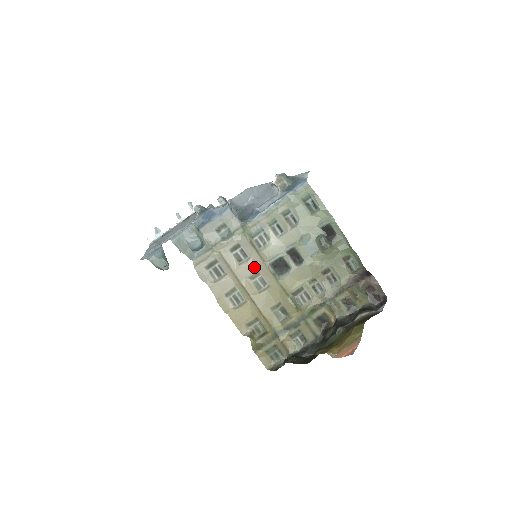
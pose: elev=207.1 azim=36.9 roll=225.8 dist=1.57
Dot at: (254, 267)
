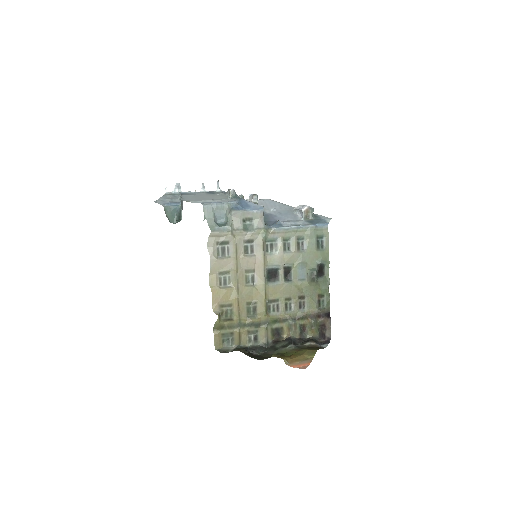
Dot at: (254, 264)
